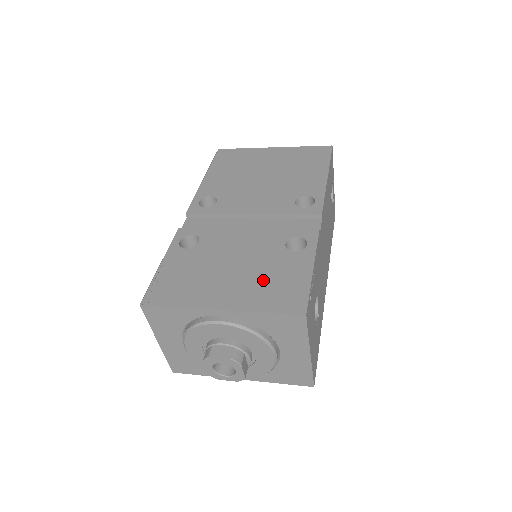
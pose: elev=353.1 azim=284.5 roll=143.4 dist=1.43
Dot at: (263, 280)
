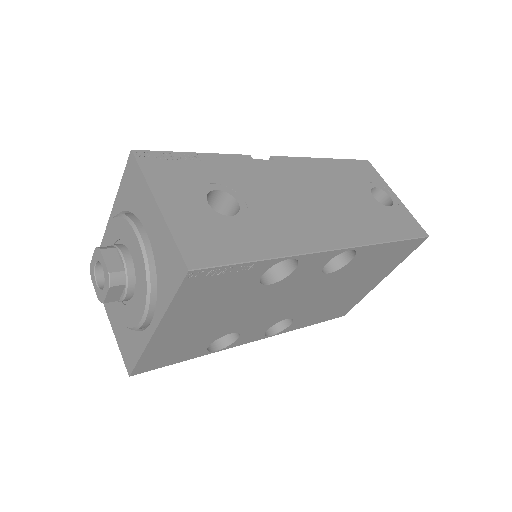
Dot at: occluded
